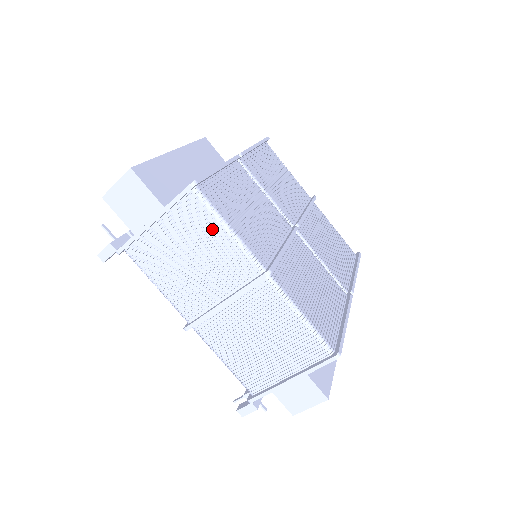
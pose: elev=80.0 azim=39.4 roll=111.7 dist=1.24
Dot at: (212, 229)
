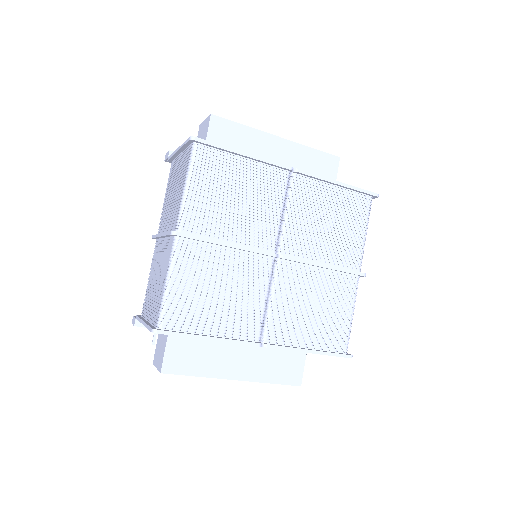
Dot at: (184, 179)
